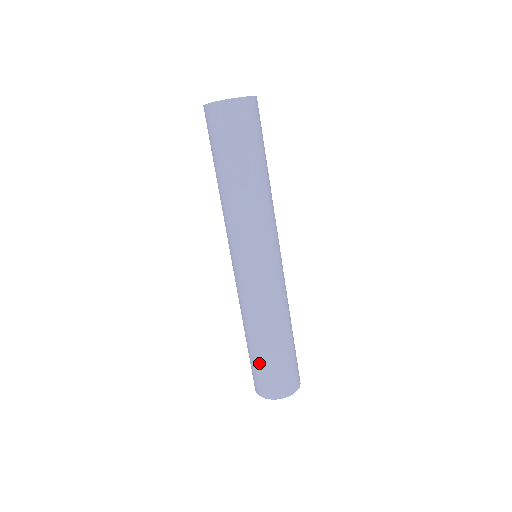
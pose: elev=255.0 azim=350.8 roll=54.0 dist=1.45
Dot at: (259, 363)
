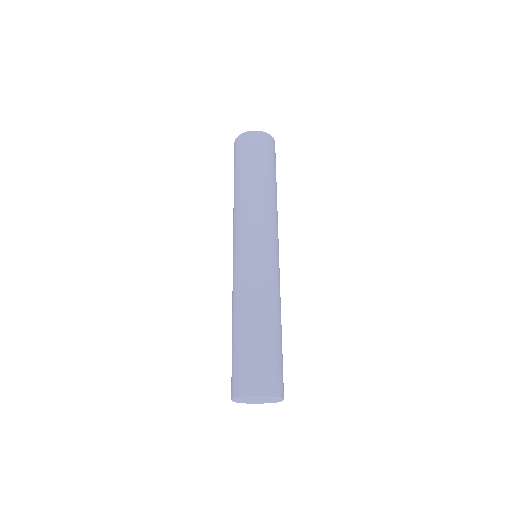
Dot at: (243, 351)
